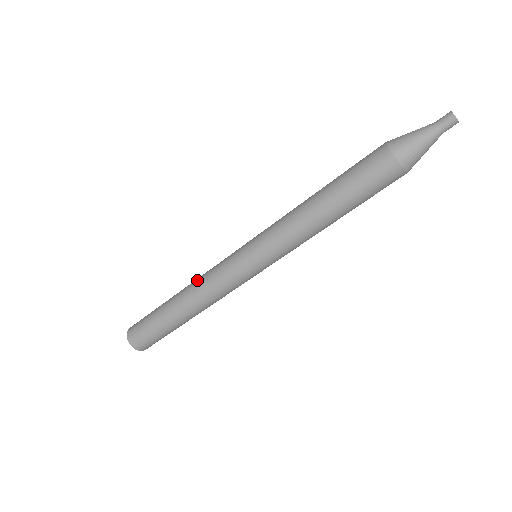
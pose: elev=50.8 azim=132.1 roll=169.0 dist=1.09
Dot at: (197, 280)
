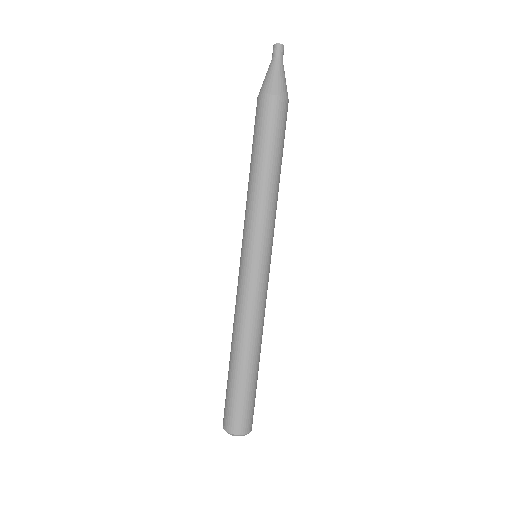
Dot at: (234, 320)
